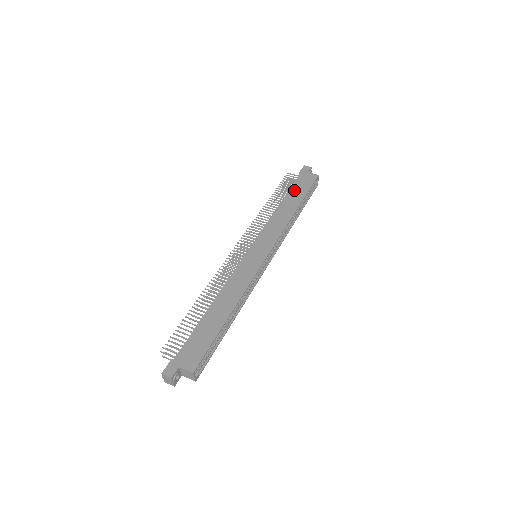
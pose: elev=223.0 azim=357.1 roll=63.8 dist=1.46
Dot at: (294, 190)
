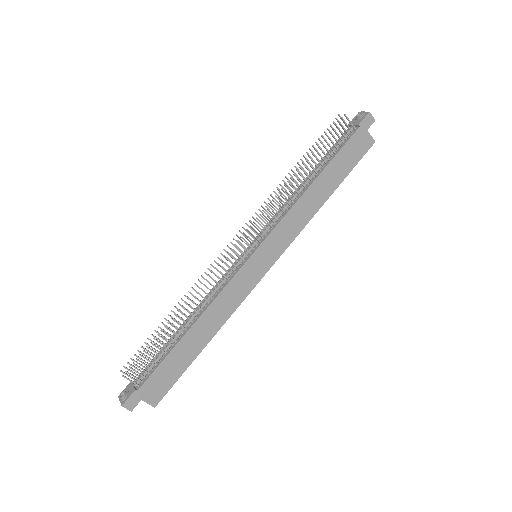
Dot at: (339, 161)
